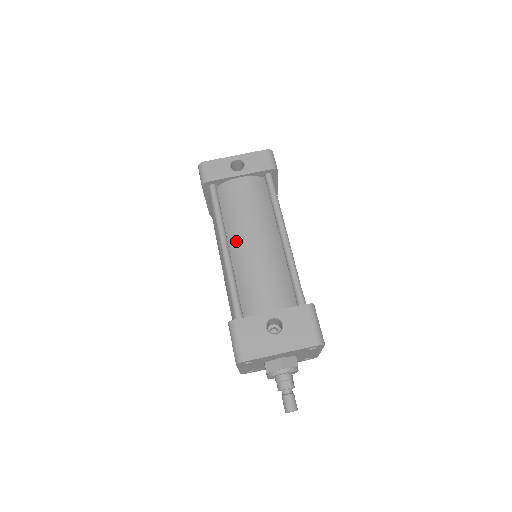
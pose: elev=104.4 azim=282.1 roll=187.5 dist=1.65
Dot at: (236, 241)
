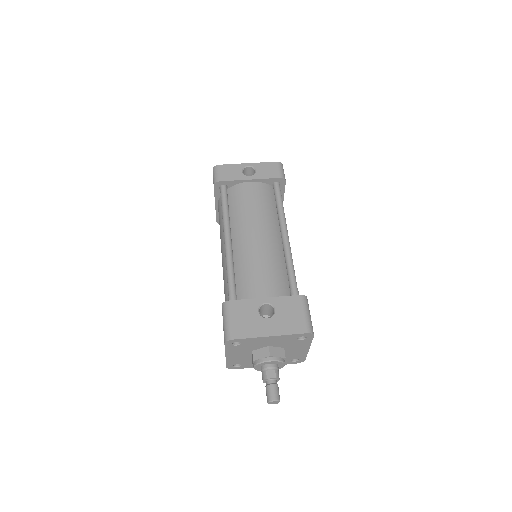
Dot at: (239, 235)
